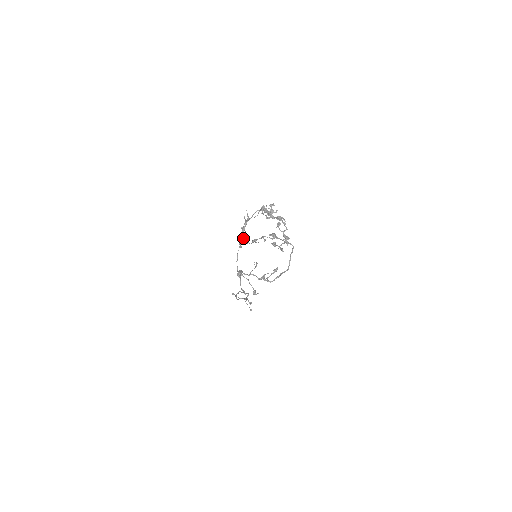
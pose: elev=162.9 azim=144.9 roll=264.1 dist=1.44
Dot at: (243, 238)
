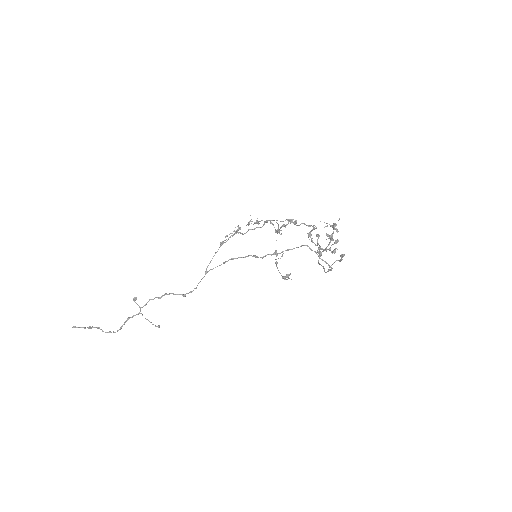
Dot at: occluded
